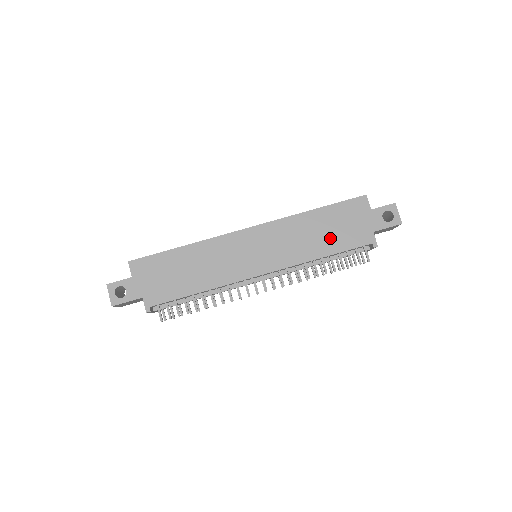
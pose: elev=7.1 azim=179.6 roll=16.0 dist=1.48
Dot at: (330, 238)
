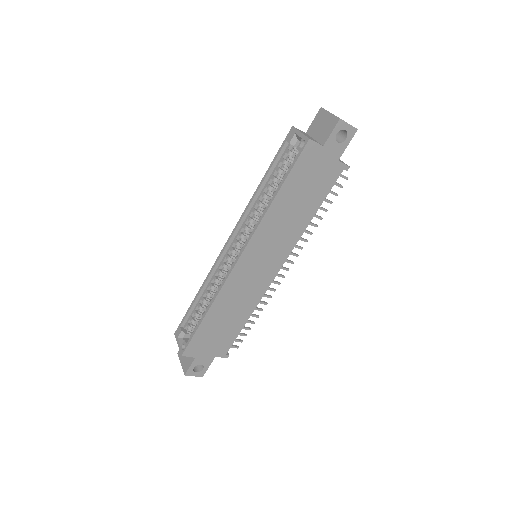
Dot at: (307, 201)
